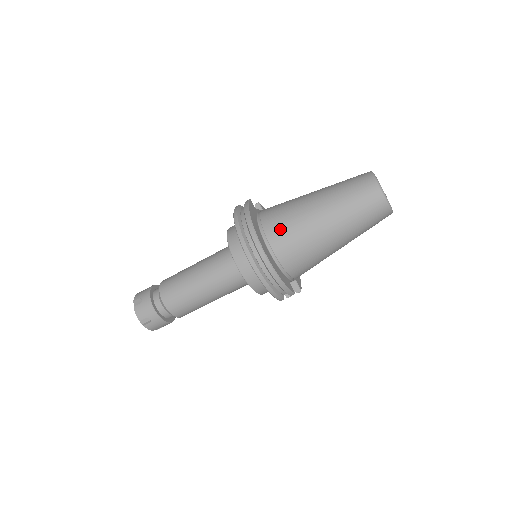
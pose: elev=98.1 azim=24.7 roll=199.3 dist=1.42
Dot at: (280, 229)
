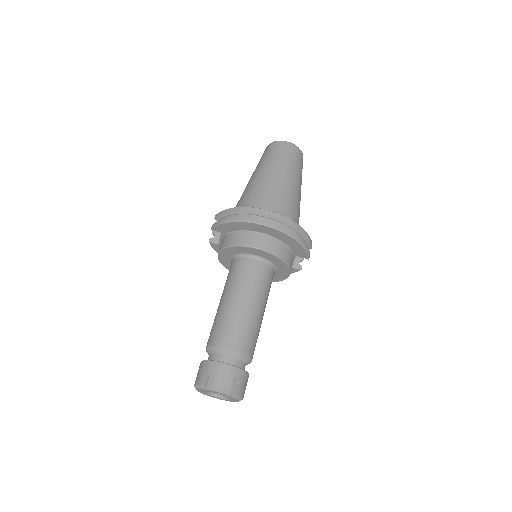
Dot at: (265, 203)
